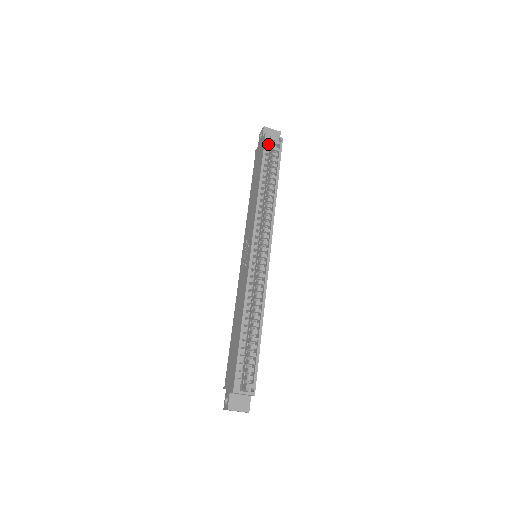
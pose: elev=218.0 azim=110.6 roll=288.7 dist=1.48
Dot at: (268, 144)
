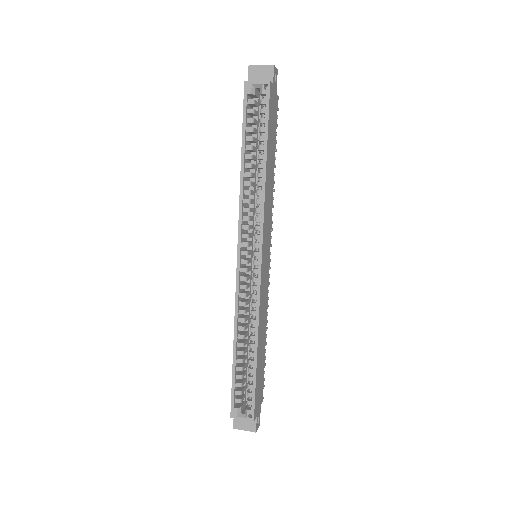
Dot at: (253, 95)
